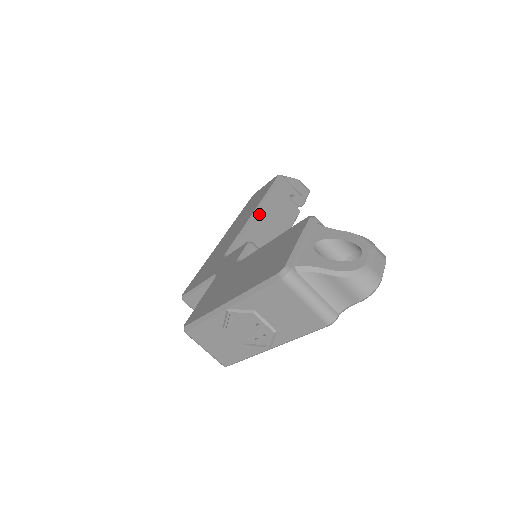
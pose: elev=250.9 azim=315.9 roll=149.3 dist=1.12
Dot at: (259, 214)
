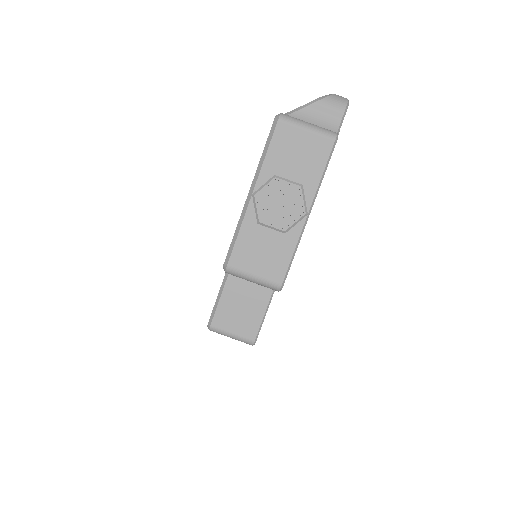
Dot at: occluded
